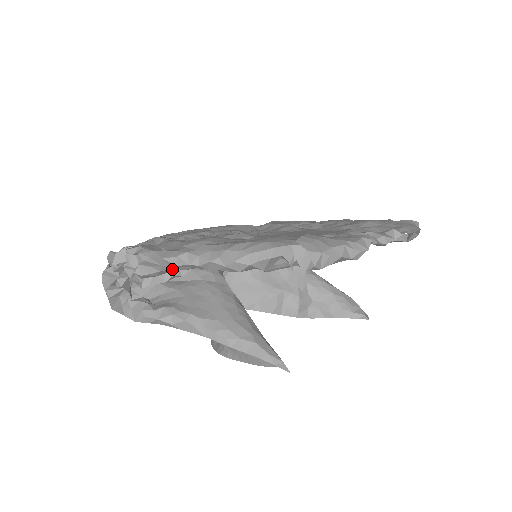
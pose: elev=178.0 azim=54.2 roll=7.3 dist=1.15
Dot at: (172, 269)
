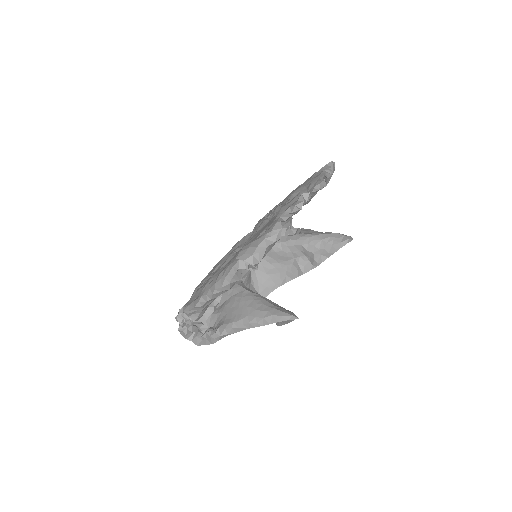
Dot at: (206, 306)
